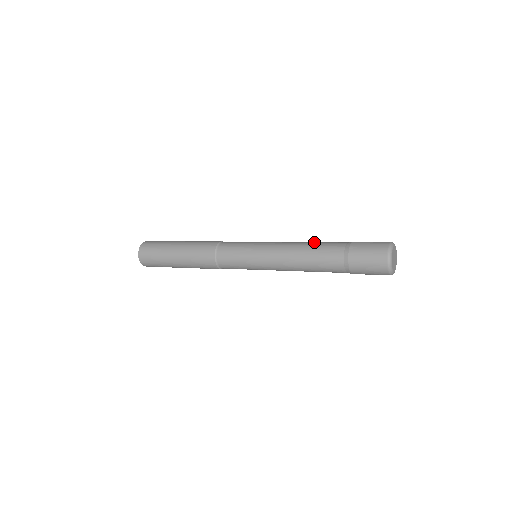
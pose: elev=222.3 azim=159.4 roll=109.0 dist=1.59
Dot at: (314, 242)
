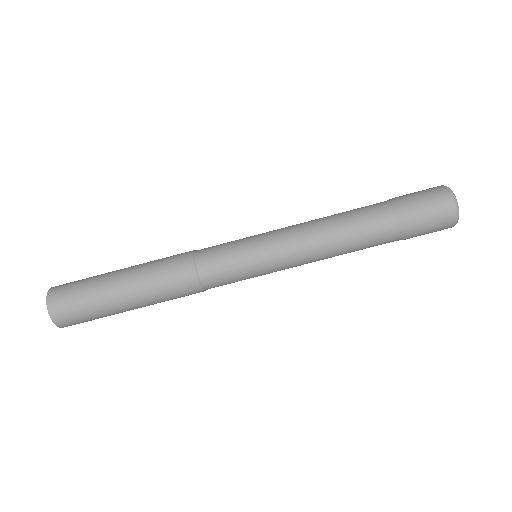
Dot at: (339, 213)
